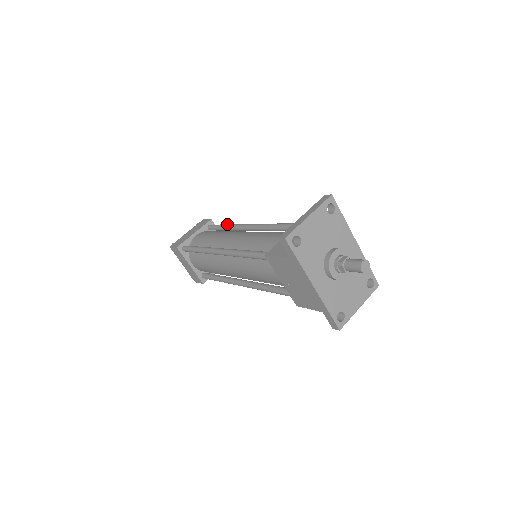
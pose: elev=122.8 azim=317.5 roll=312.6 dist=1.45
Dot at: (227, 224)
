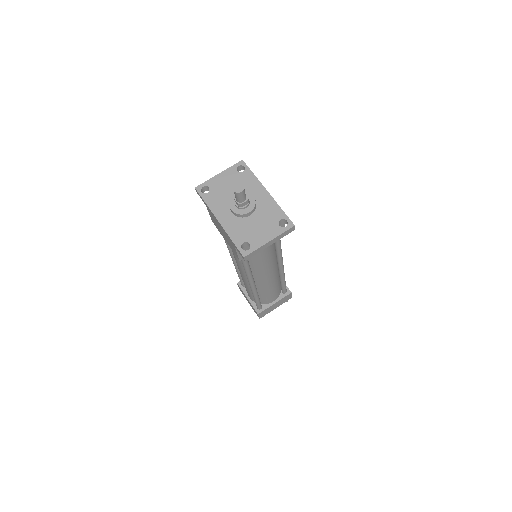
Dot at: occluded
